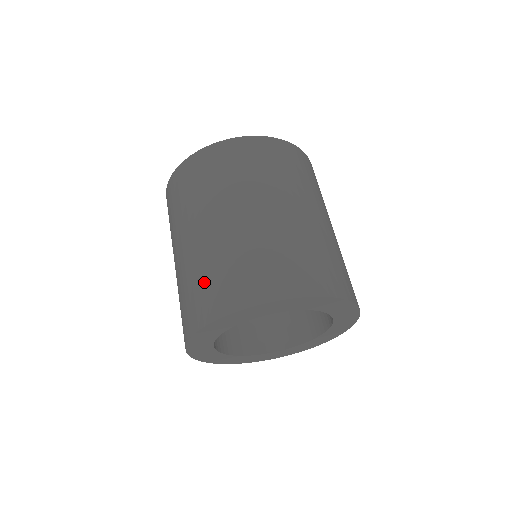
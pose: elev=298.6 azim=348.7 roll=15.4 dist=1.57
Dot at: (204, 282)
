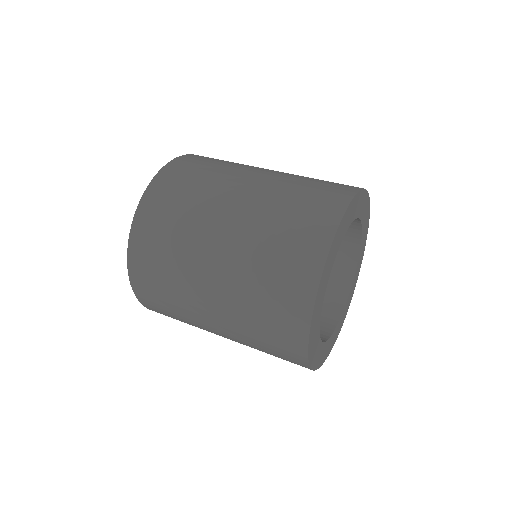
Dot at: (265, 332)
